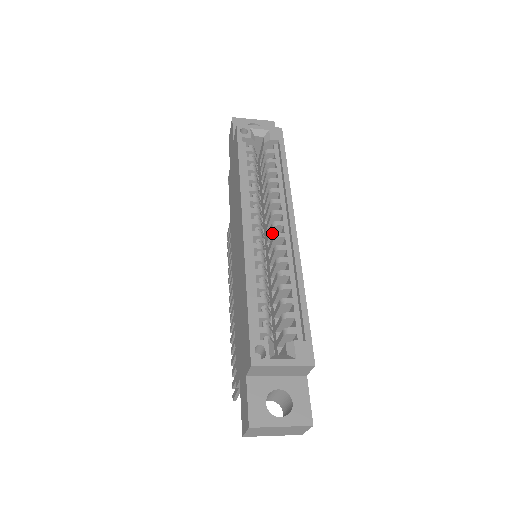
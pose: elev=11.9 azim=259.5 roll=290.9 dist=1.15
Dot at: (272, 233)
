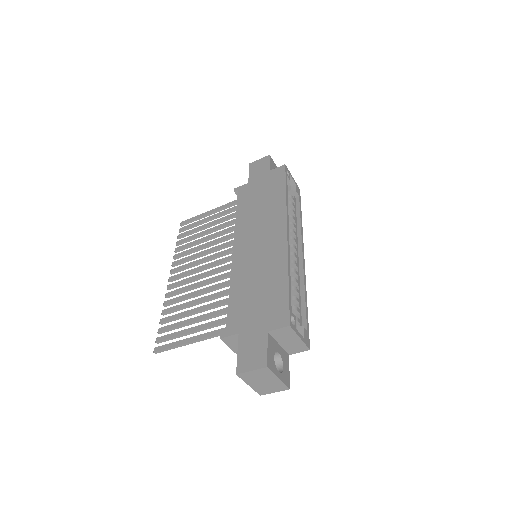
Dot at: occluded
